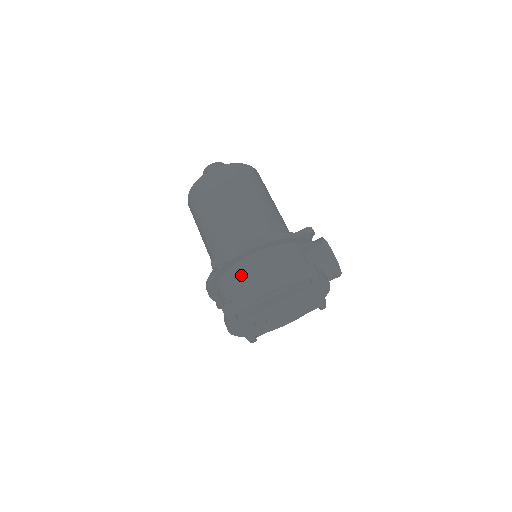
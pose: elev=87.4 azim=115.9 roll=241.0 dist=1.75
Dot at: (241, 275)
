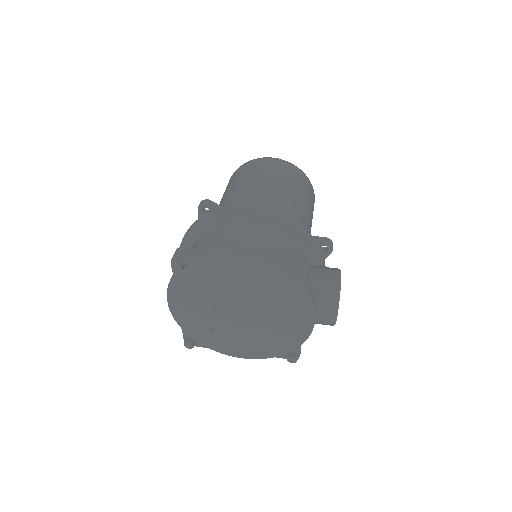
Dot at: (222, 233)
